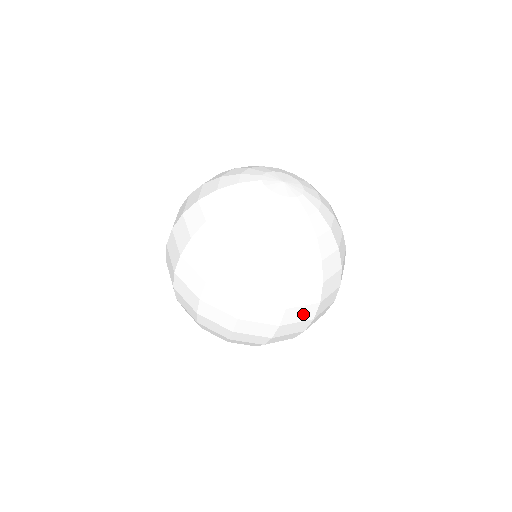
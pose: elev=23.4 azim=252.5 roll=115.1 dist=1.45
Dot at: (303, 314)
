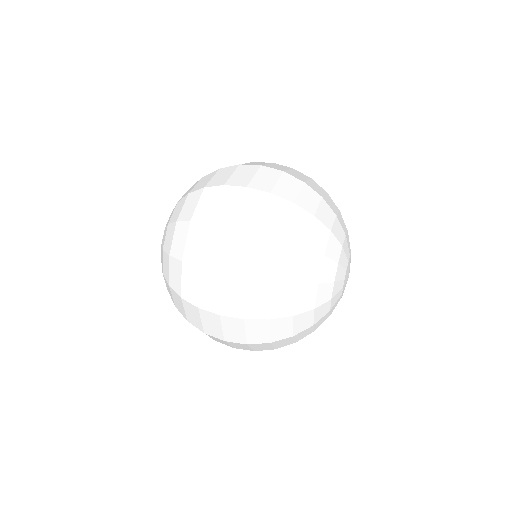
Dot at: occluded
